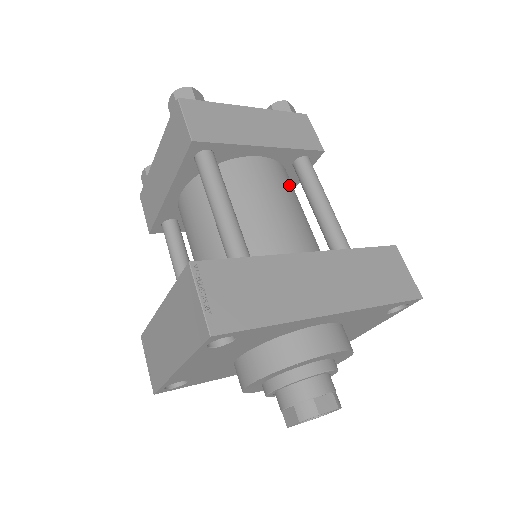
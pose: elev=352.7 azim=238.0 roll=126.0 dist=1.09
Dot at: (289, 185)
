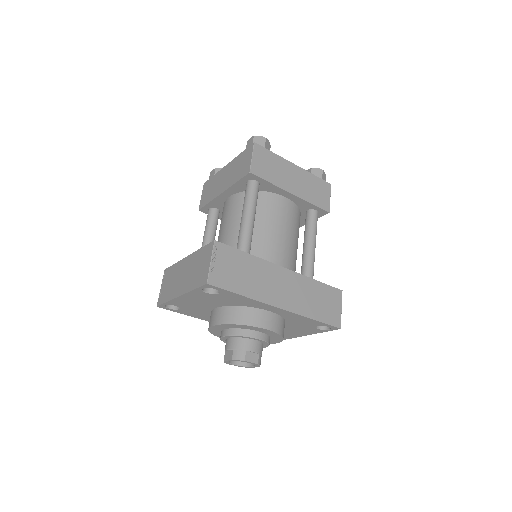
Dot at: (297, 223)
